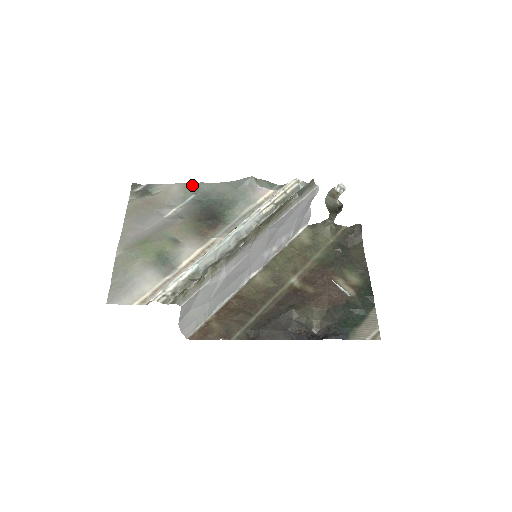
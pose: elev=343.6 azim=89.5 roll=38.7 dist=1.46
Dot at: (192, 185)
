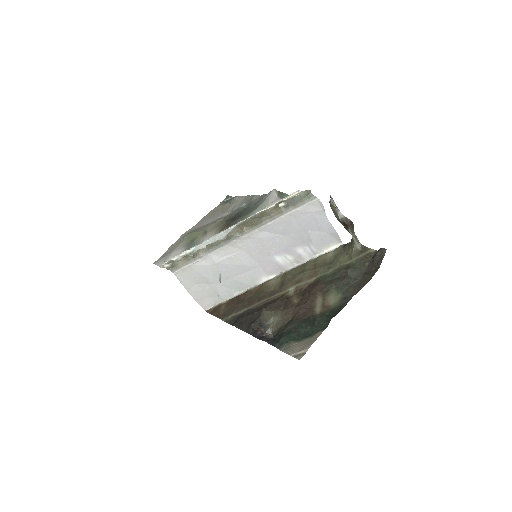
Dot at: (250, 197)
